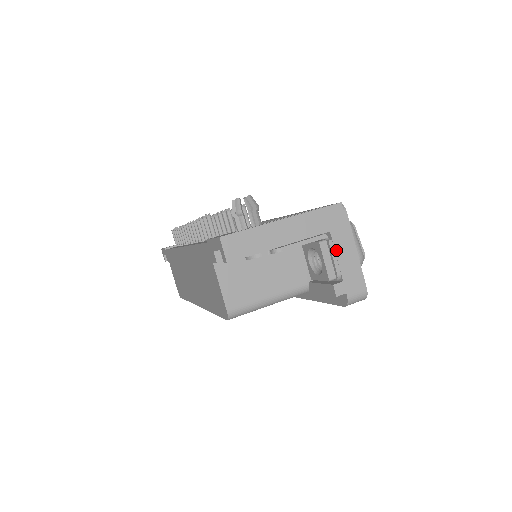
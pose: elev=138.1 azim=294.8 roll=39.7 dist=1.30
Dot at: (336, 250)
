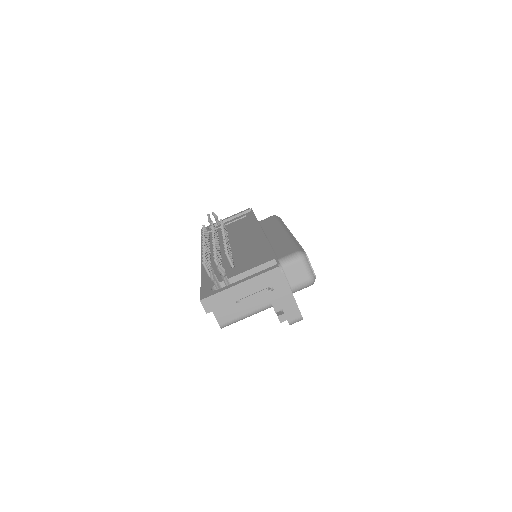
Dot at: (278, 296)
